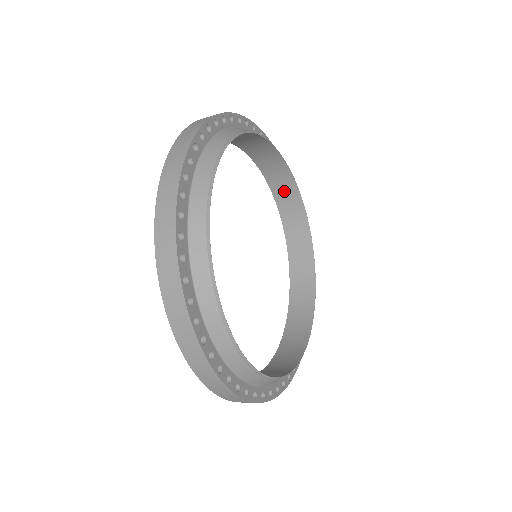
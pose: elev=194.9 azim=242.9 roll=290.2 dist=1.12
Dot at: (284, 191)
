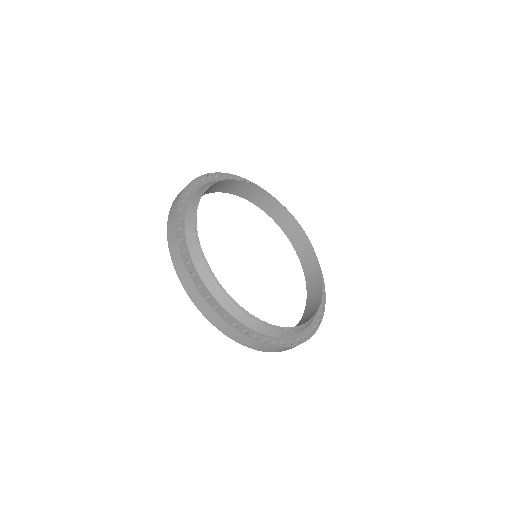
Dot at: (310, 266)
